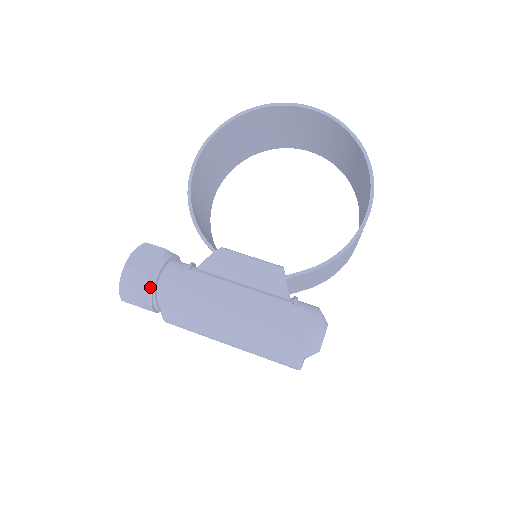
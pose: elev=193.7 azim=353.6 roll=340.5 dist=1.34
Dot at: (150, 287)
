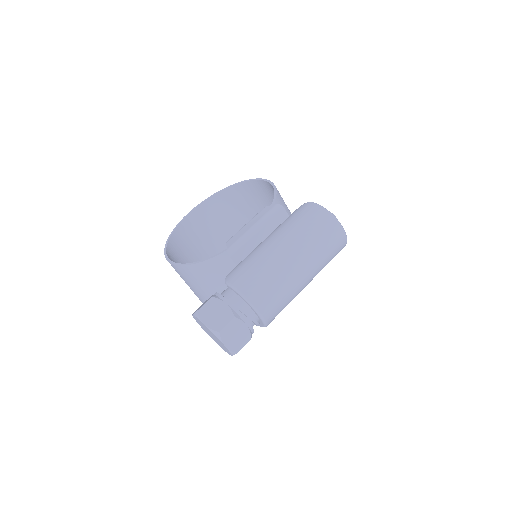
Dot at: (223, 300)
